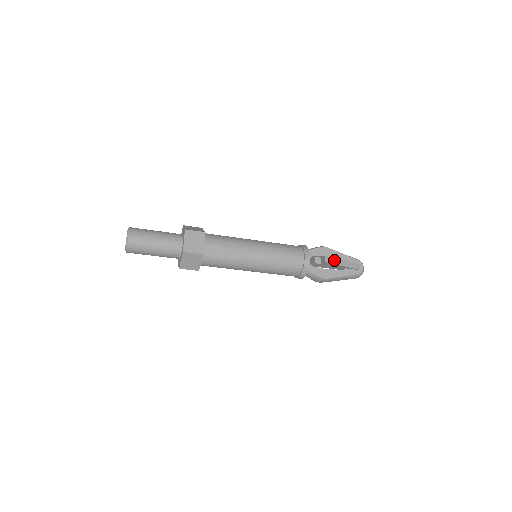
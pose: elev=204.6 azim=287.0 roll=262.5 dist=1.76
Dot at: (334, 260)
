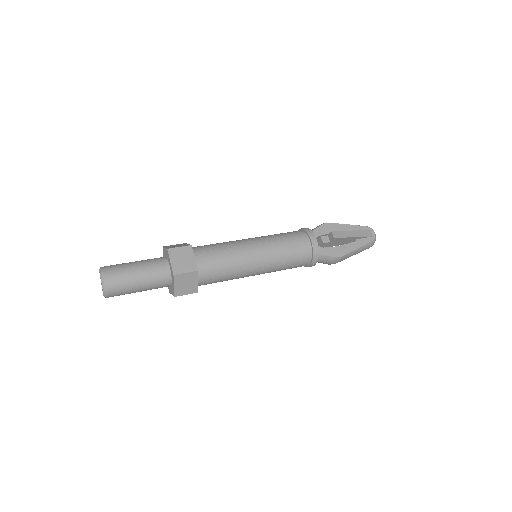
Dot at: (343, 233)
